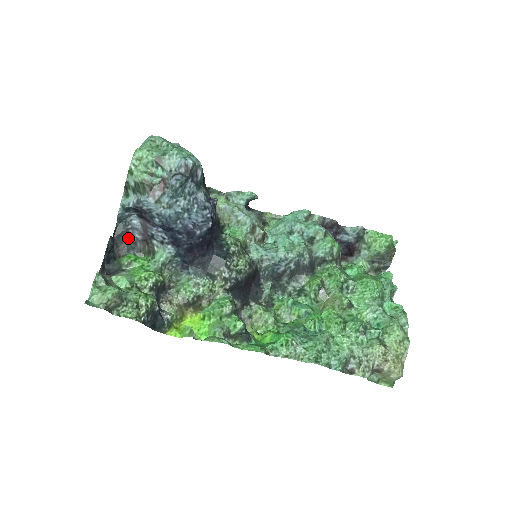
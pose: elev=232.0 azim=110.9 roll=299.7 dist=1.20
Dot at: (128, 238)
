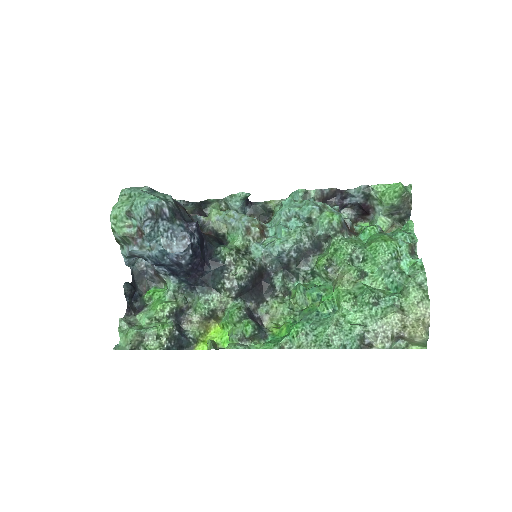
Dot at: (146, 275)
